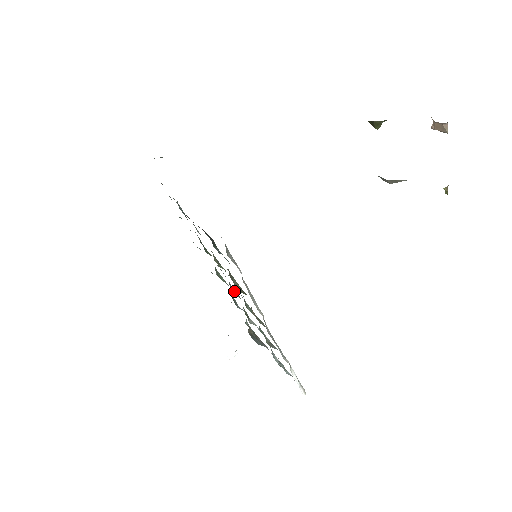
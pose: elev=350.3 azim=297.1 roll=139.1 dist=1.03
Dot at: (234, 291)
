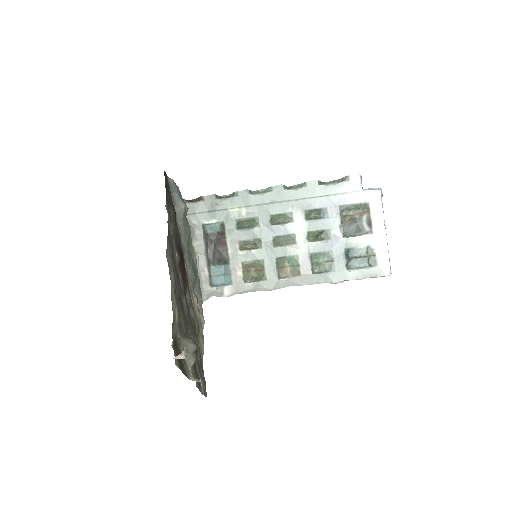
Dot at: (286, 237)
